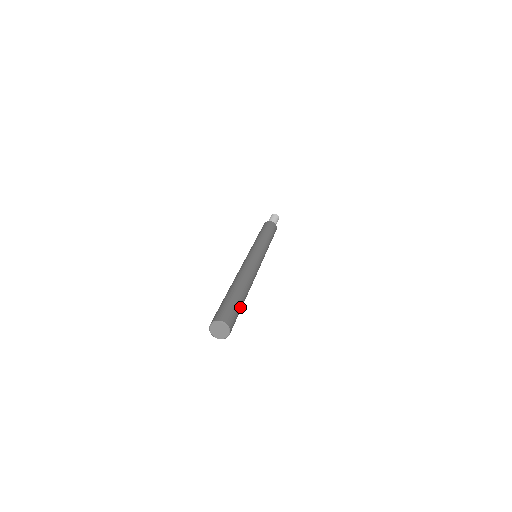
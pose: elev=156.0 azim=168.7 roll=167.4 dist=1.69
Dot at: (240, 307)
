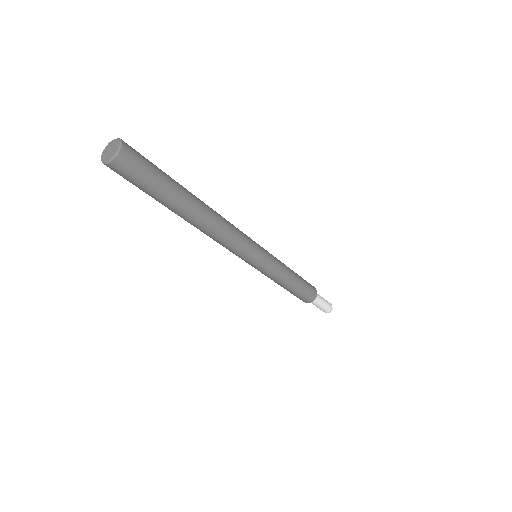
Dot at: (166, 179)
